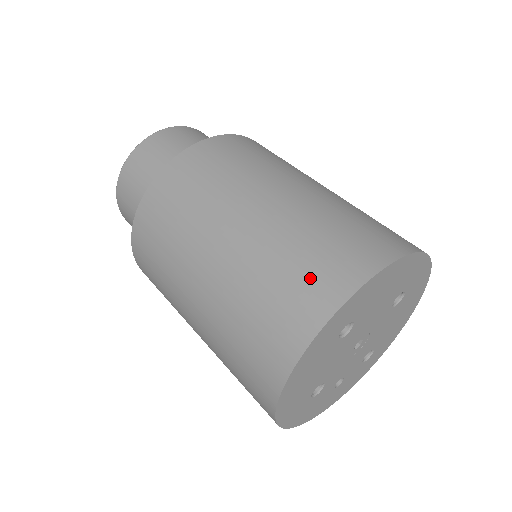
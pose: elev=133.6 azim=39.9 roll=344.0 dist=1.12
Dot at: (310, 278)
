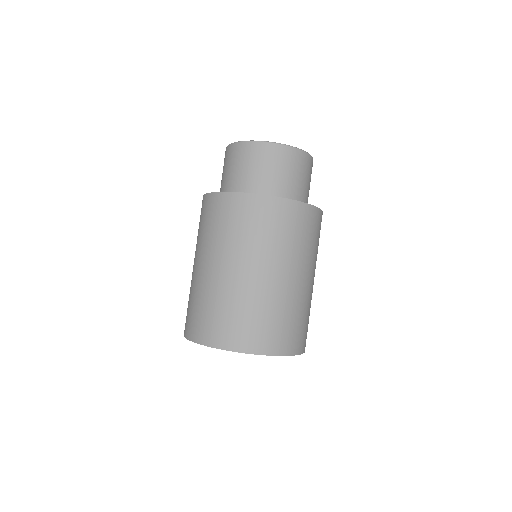
Dot at: (267, 332)
